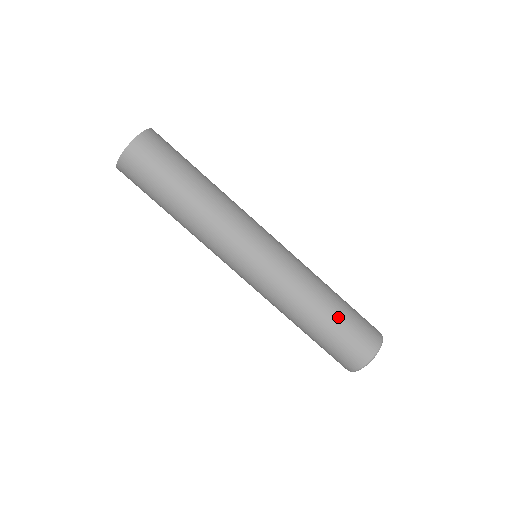
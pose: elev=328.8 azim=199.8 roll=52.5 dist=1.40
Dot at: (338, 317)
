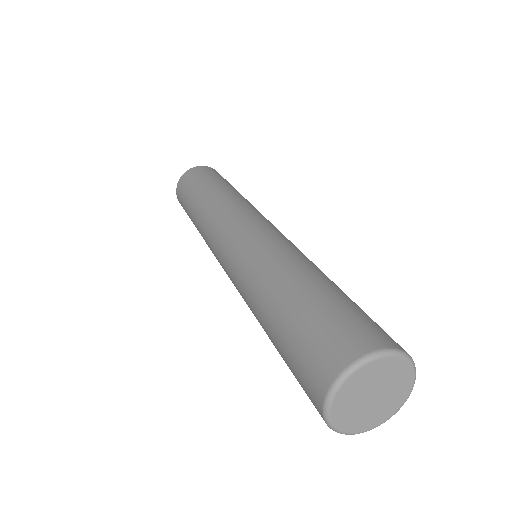
Dot at: (291, 309)
